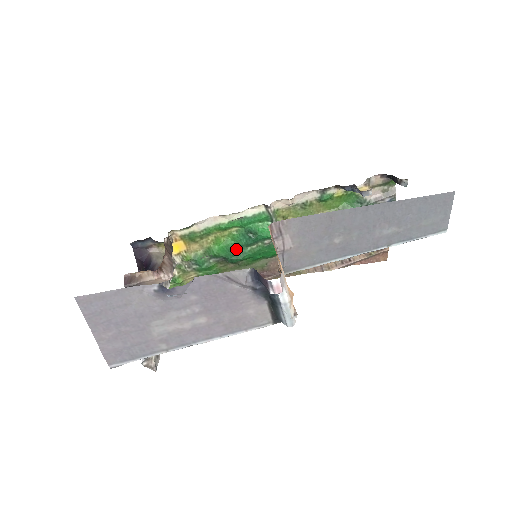
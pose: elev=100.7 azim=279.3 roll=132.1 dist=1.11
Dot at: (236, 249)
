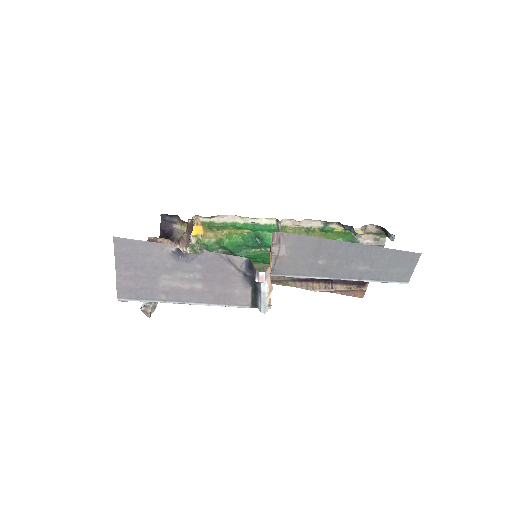
Dot at: (243, 247)
